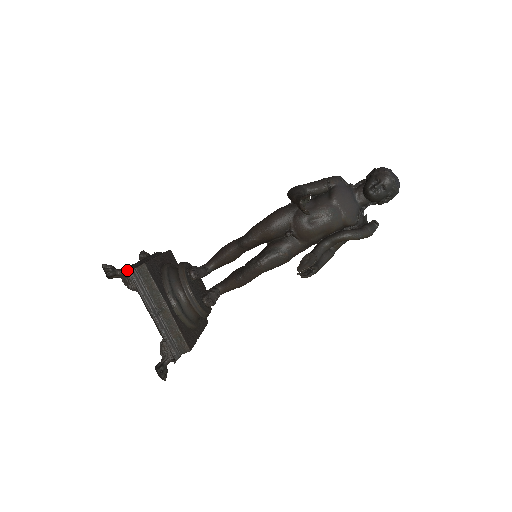
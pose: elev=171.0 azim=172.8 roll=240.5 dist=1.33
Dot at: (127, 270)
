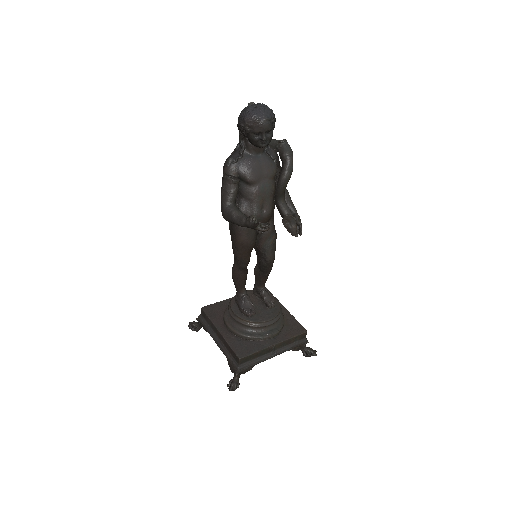
Dot at: (239, 372)
